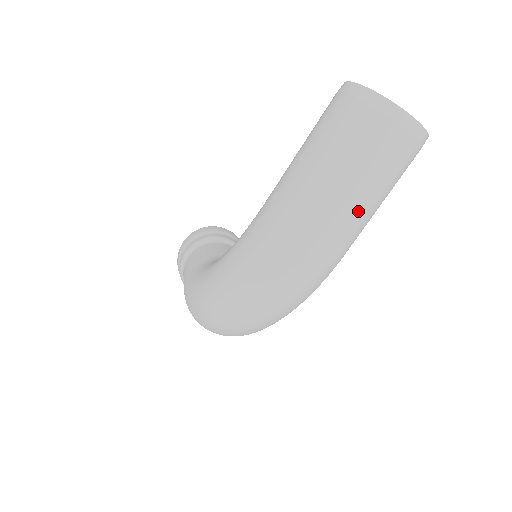
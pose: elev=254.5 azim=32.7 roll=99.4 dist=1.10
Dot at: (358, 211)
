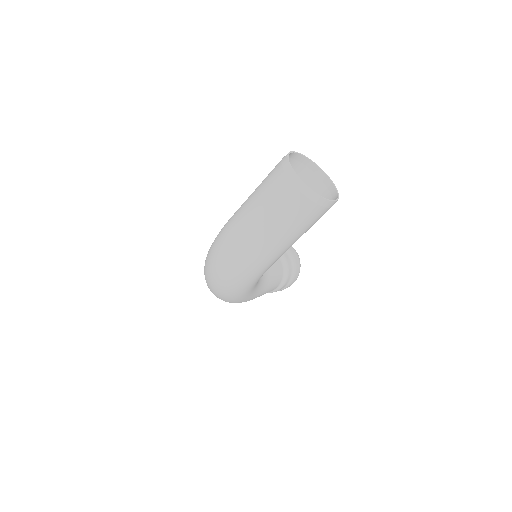
Dot at: (264, 231)
